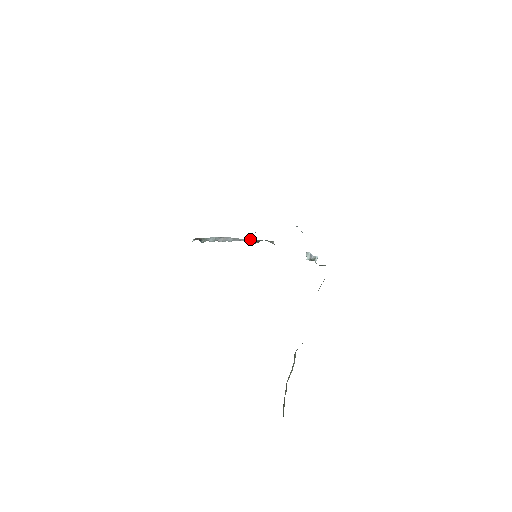
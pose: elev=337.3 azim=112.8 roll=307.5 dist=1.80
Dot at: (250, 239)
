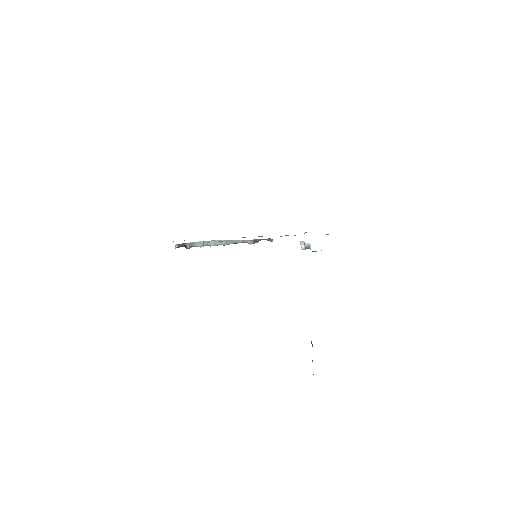
Dot at: occluded
